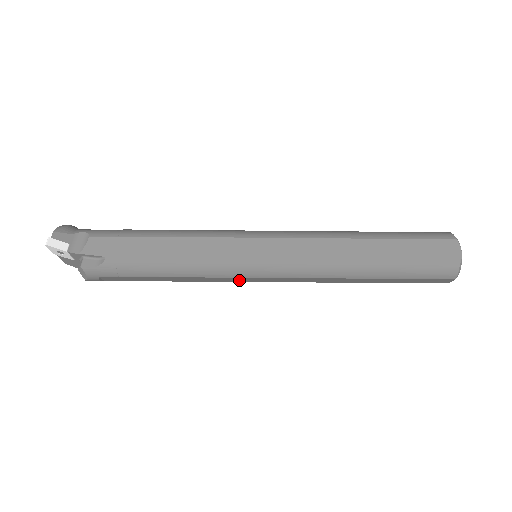
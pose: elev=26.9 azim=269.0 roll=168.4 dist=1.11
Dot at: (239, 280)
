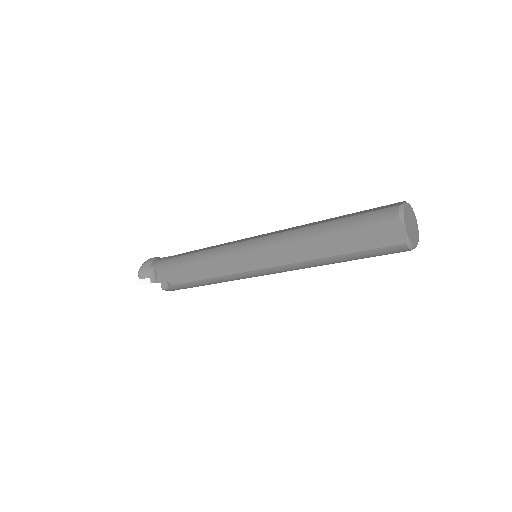
Dot at: occluded
